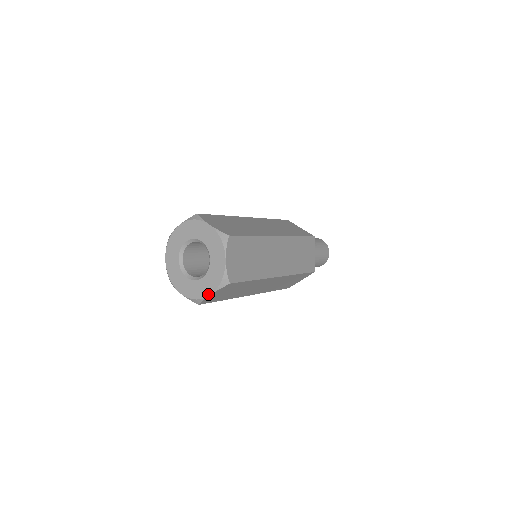
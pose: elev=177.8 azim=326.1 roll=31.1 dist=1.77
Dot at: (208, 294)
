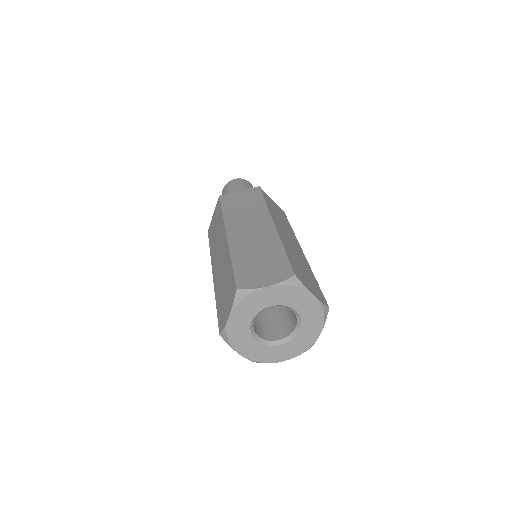
Dot at: (282, 360)
